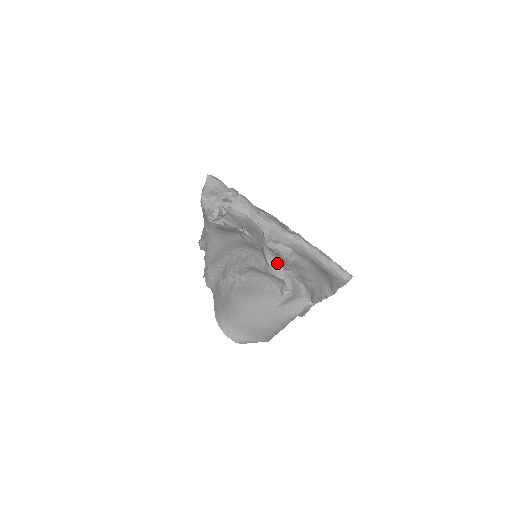
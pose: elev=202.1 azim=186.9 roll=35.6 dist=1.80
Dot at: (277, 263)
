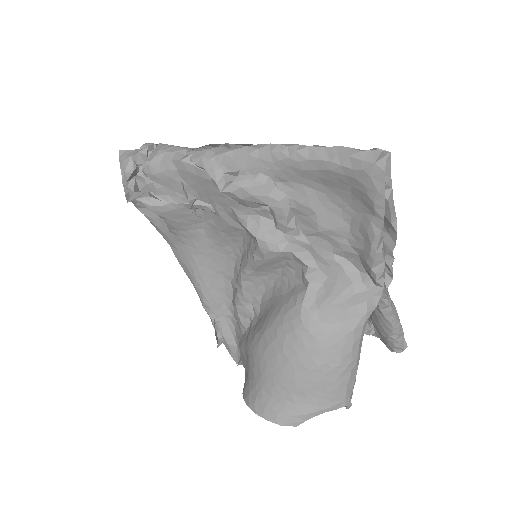
Dot at: (267, 227)
